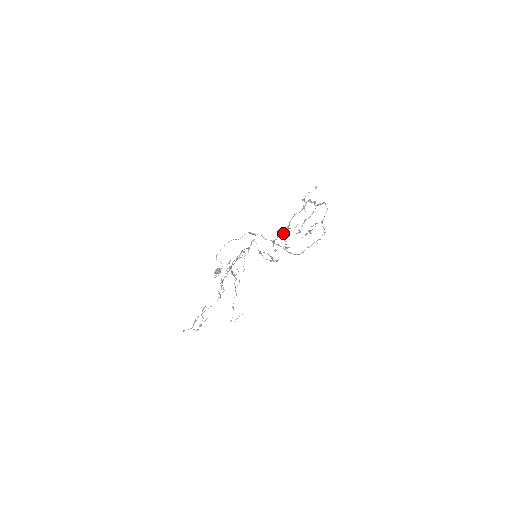
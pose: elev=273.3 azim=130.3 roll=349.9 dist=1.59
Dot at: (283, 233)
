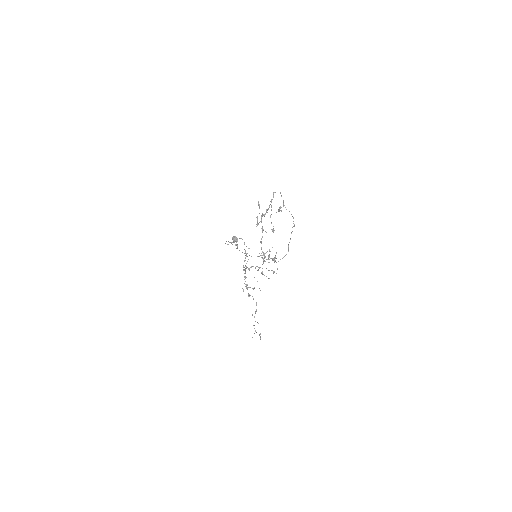
Dot at: occluded
